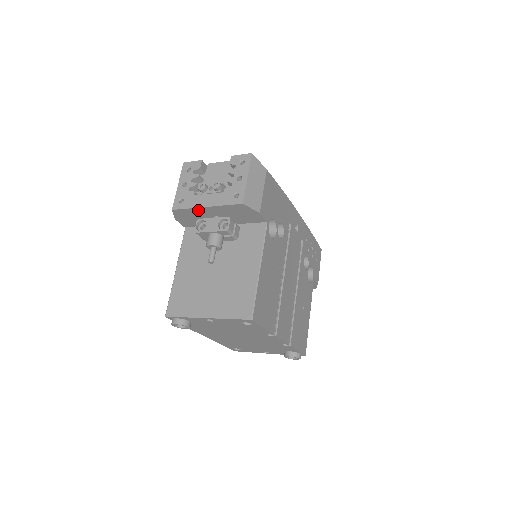
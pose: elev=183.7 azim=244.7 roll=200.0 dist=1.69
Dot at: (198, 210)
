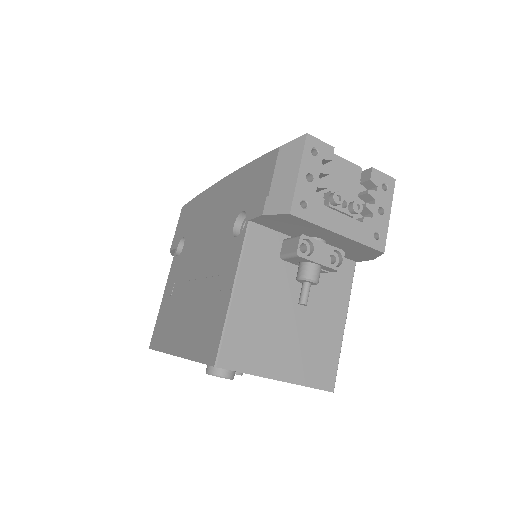
Dot at: (321, 229)
